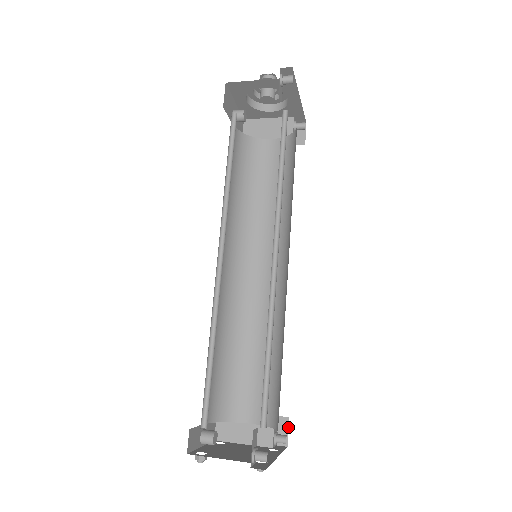
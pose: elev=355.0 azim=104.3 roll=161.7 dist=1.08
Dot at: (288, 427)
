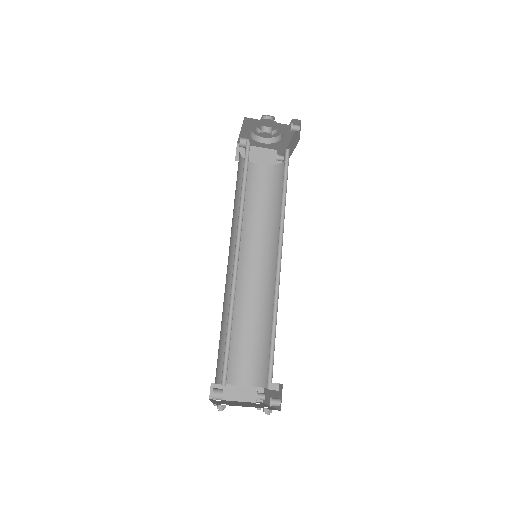
Dot at: (263, 388)
